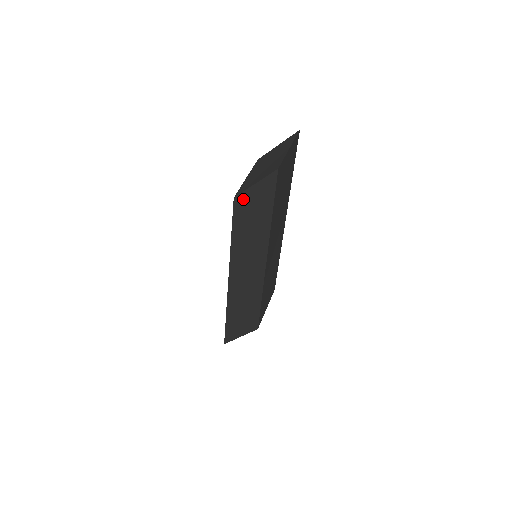
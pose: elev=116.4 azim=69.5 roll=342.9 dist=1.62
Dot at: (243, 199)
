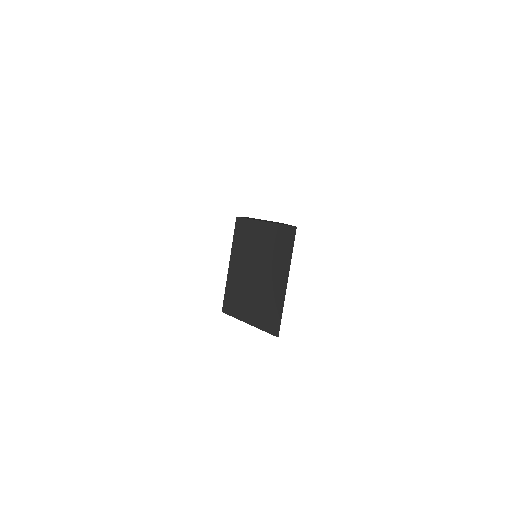
Dot at: occluded
